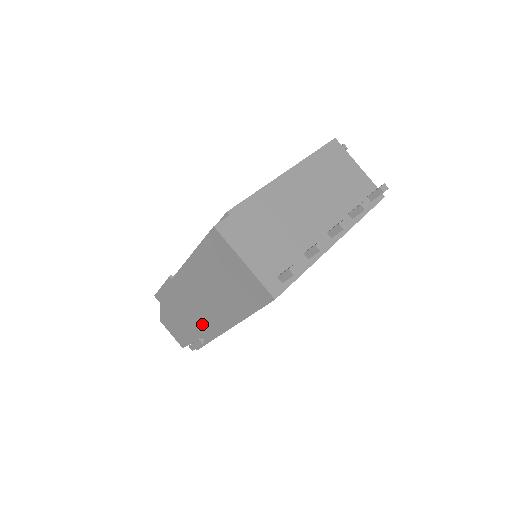
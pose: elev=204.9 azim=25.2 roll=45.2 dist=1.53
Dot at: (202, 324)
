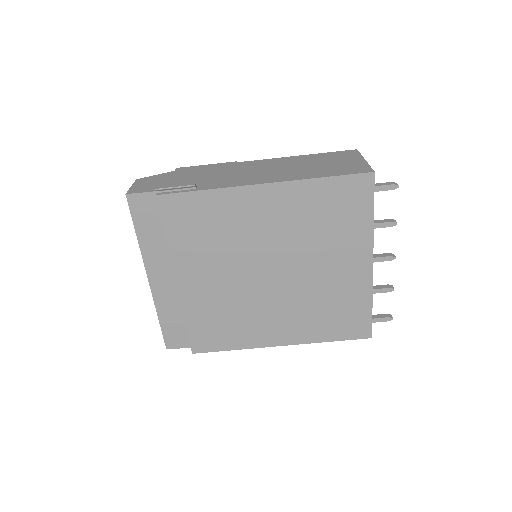
Dot at: (221, 181)
